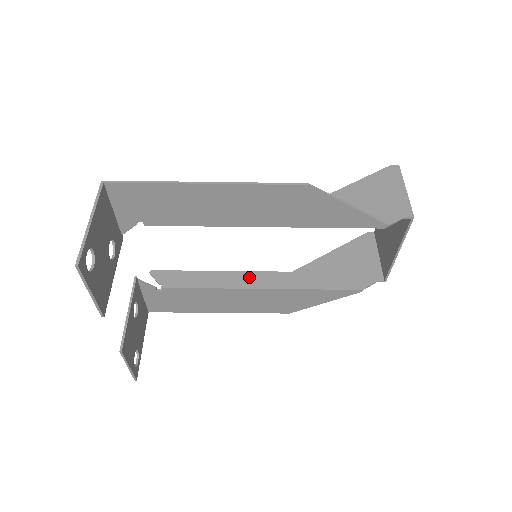
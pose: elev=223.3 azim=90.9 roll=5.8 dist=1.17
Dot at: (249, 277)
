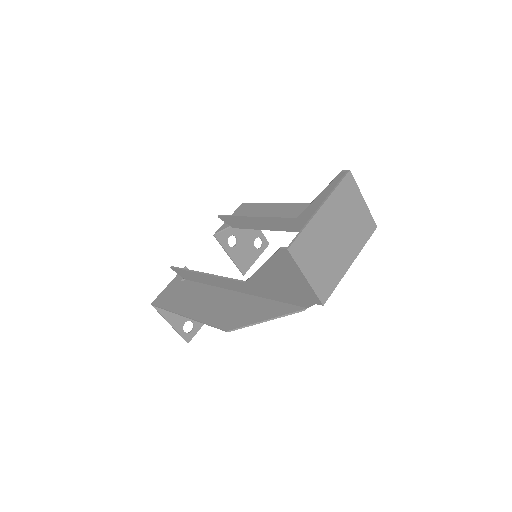
Dot at: (272, 222)
